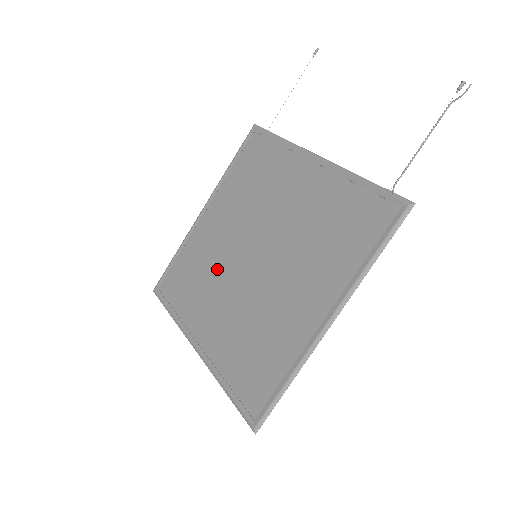
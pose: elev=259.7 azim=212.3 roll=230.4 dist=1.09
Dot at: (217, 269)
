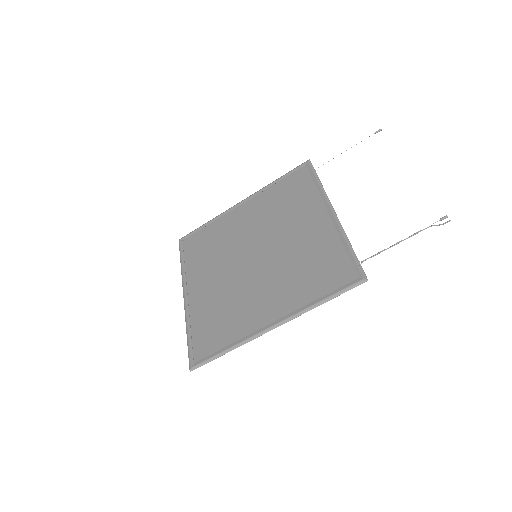
Dot at: (227, 250)
